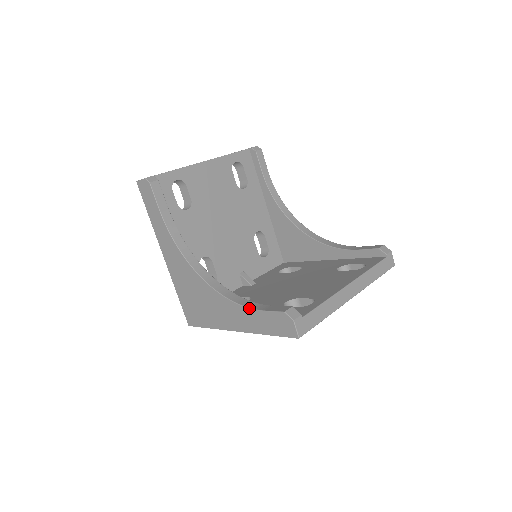
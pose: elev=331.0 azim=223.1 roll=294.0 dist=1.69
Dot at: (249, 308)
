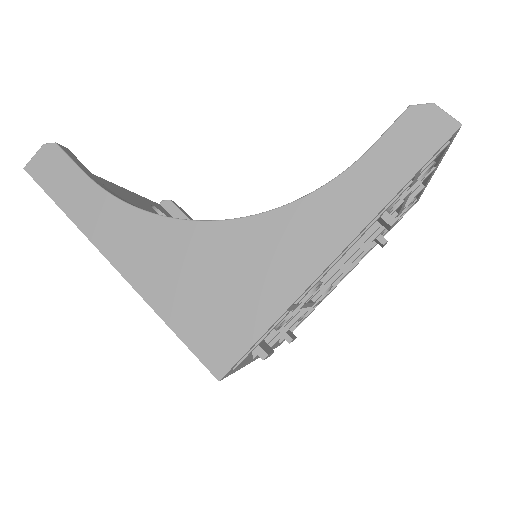
Dot at: (341, 173)
